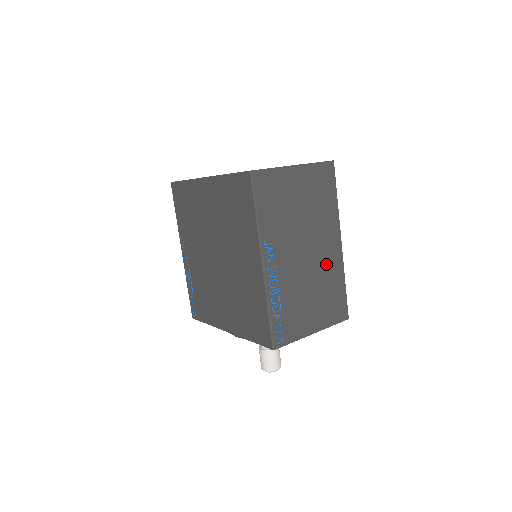
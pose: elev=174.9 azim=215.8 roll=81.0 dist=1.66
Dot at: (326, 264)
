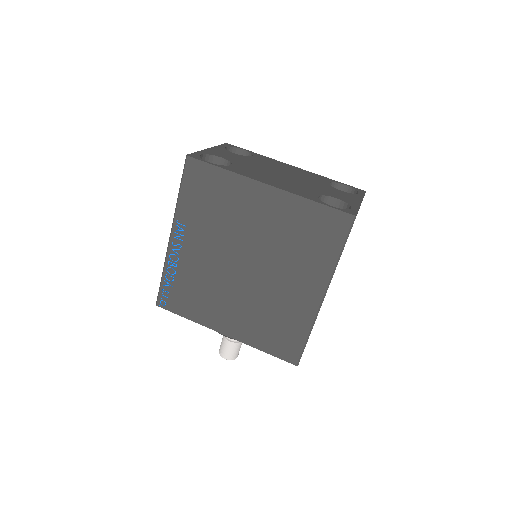
Dot at: occluded
